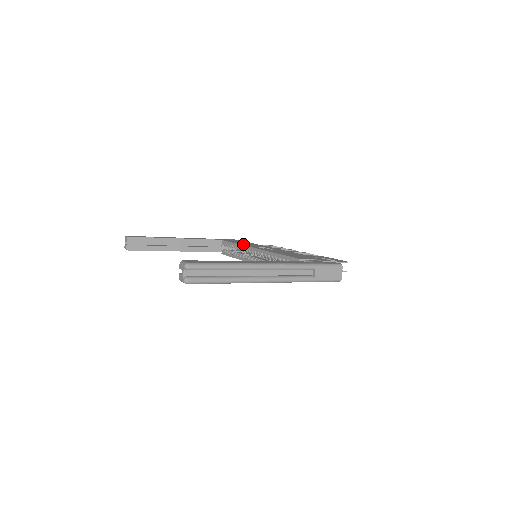
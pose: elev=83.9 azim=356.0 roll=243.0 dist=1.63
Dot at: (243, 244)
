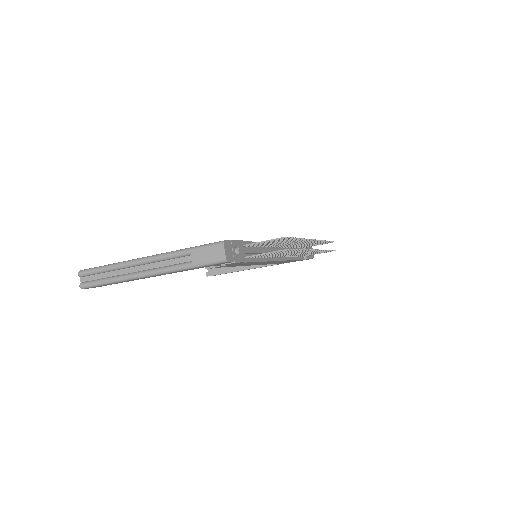
Dot at: occluded
